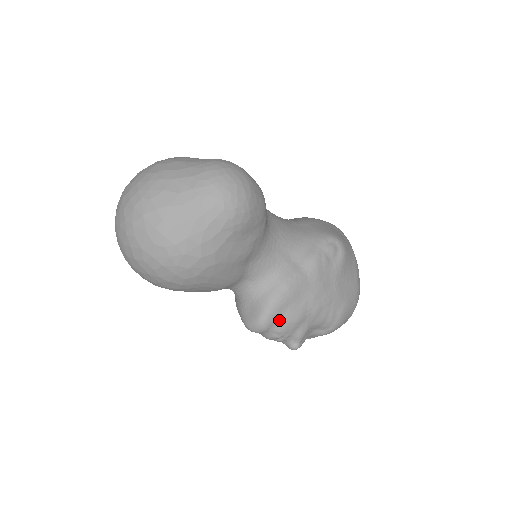
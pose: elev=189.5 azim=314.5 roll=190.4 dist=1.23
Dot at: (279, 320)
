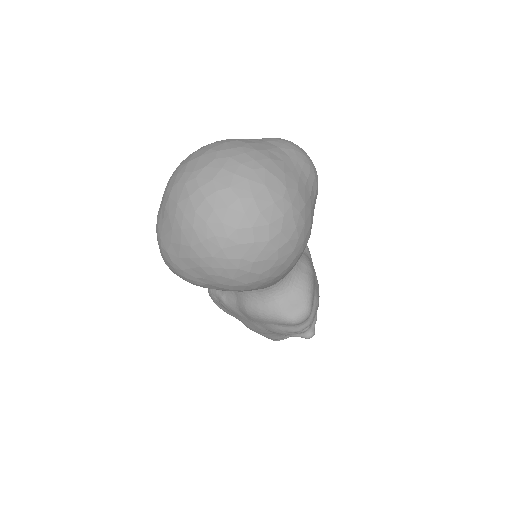
Dot at: (313, 303)
